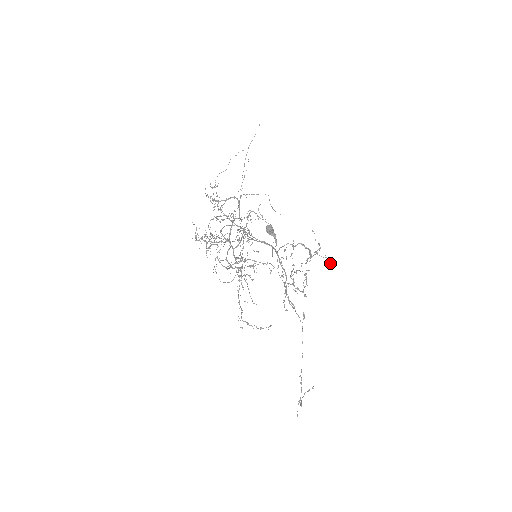
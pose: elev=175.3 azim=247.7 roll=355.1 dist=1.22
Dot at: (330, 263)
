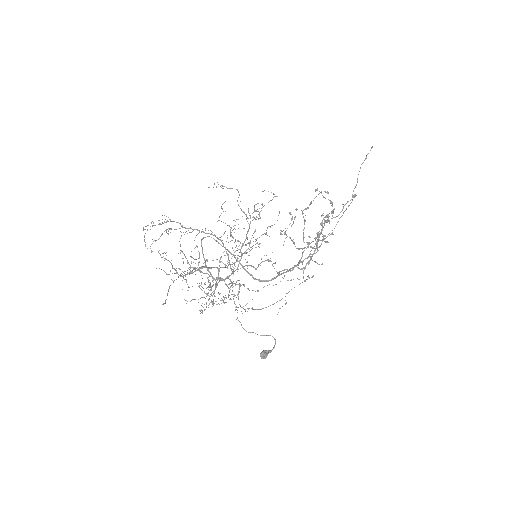
Dot at: occluded
